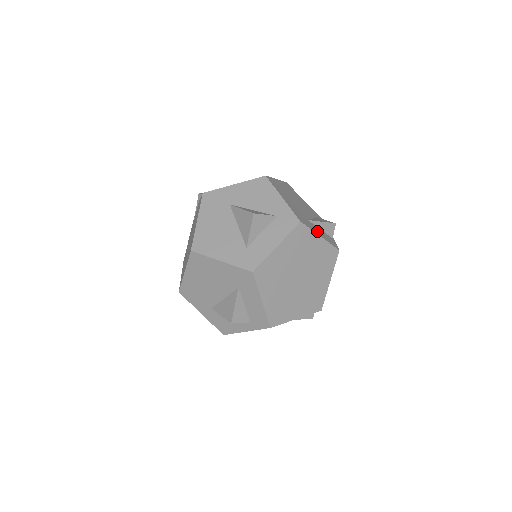
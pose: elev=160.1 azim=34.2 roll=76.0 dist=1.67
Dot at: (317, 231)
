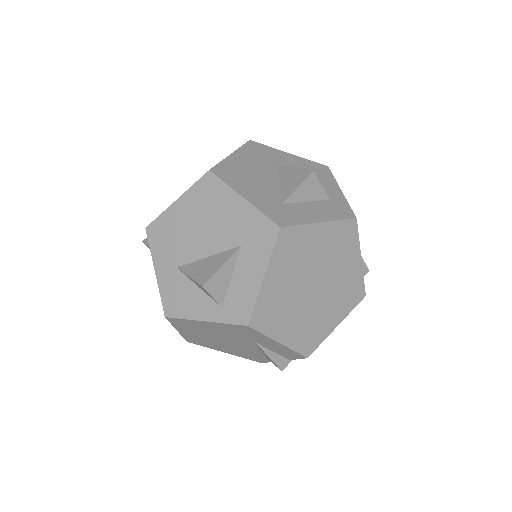
Dot at: occluded
